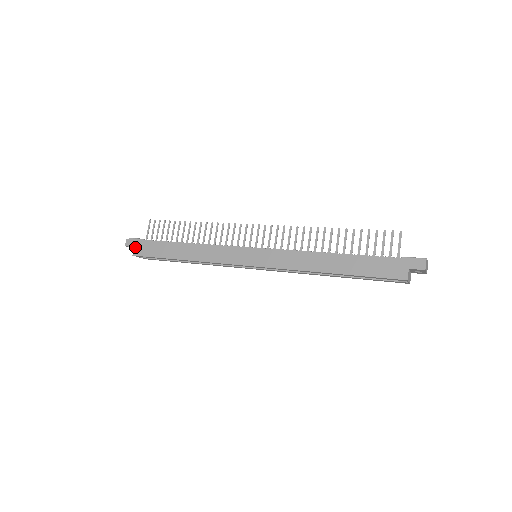
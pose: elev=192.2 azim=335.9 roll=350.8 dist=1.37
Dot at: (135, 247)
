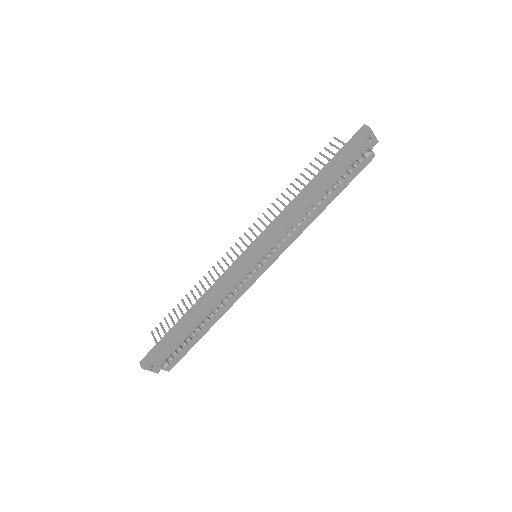
Dot at: (151, 358)
